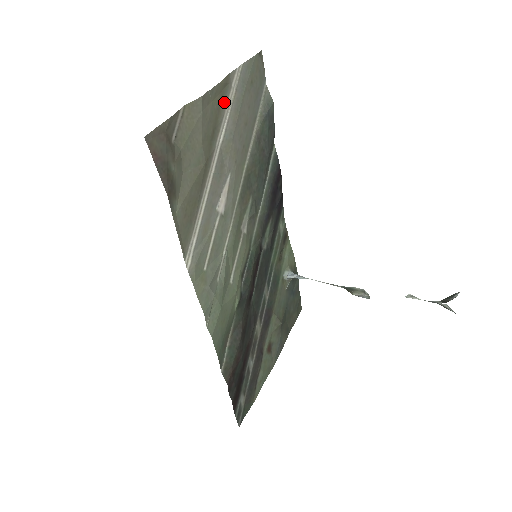
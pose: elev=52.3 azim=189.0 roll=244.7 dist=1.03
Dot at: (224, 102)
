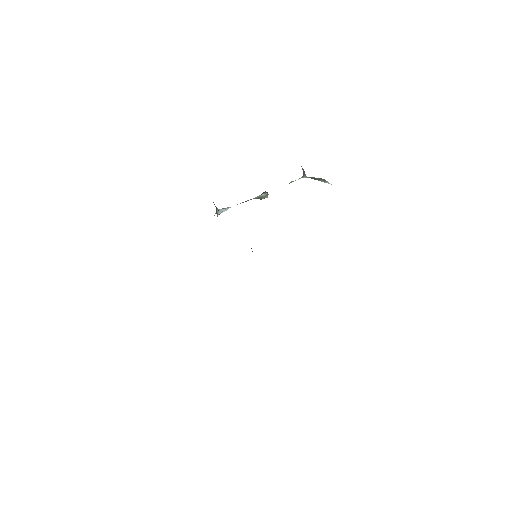
Dot at: occluded
